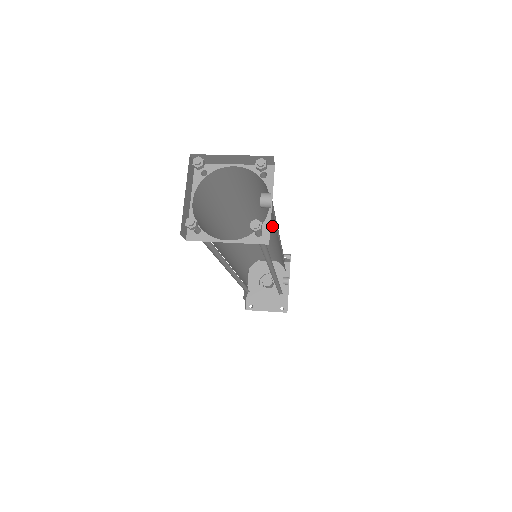
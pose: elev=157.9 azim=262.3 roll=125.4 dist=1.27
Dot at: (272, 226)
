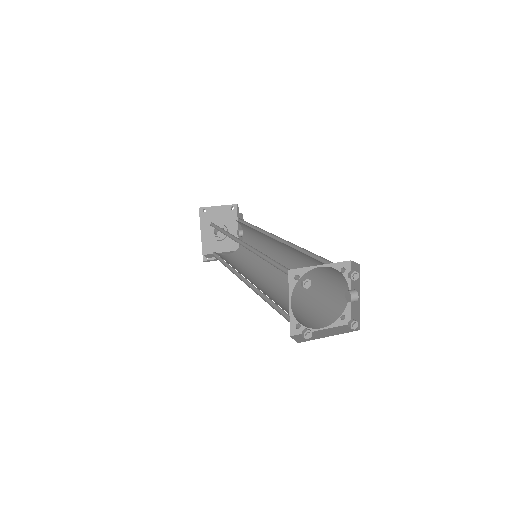
Dot at: (286, 245)
